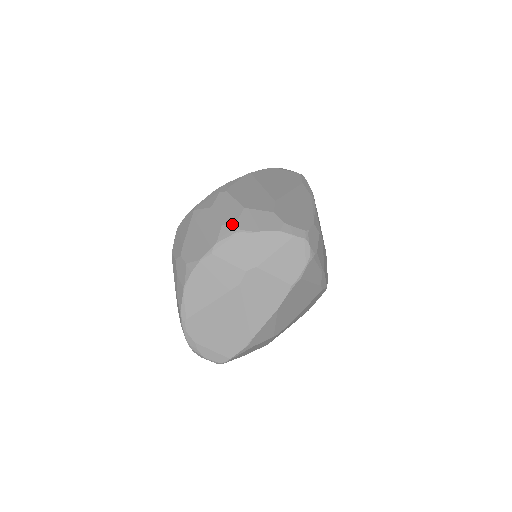
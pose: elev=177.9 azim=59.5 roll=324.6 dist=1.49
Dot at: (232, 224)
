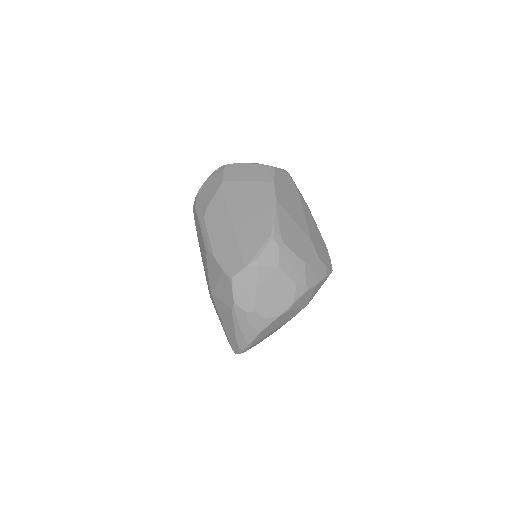
Dot at: (304, 284)
